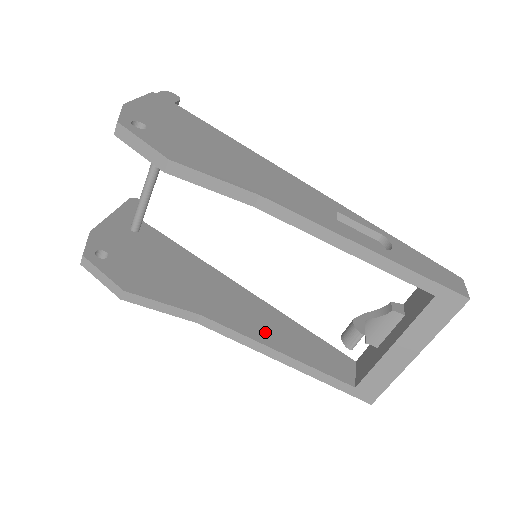
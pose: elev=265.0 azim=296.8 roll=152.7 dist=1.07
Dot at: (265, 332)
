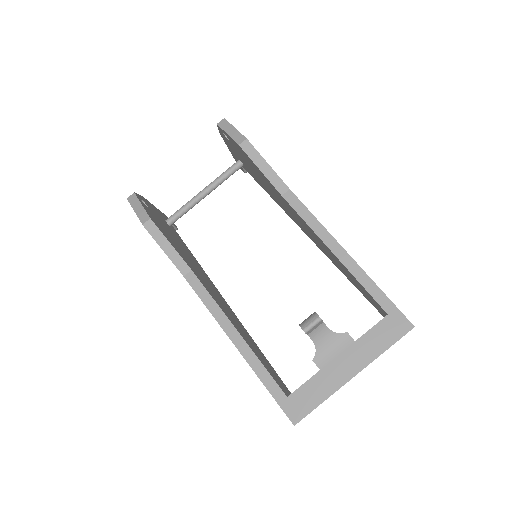
Dot at: (231, 318)
